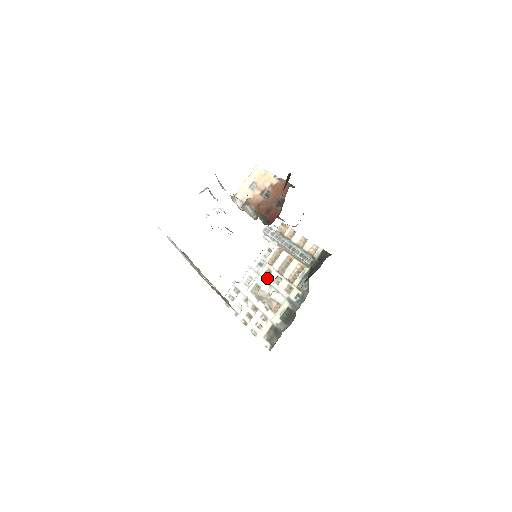
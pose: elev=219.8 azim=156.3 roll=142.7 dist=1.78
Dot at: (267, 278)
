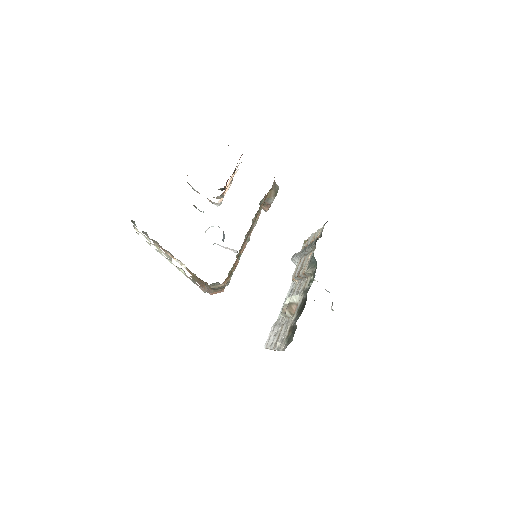
Dot at: occluded
